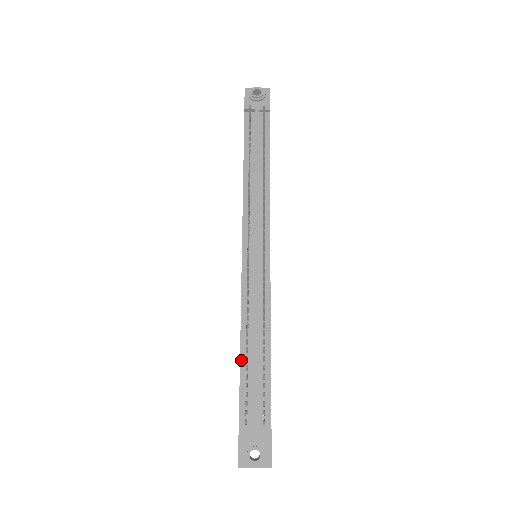
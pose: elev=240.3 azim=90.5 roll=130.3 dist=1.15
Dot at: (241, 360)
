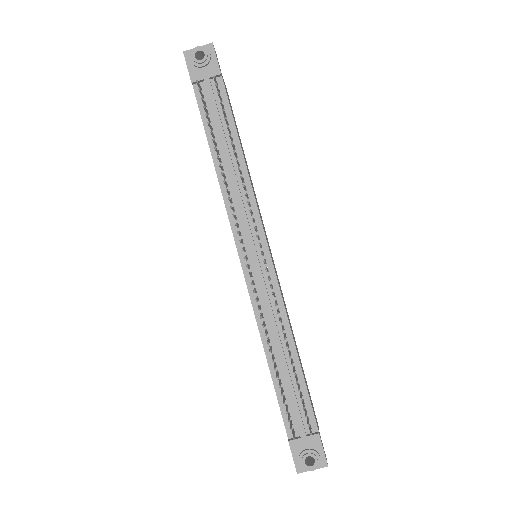
Dot at: (272, 375)
